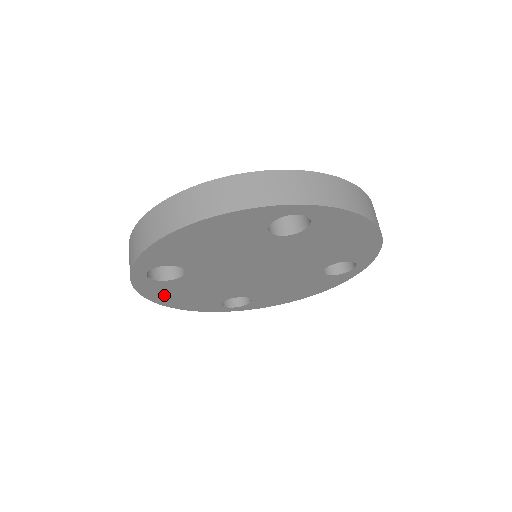
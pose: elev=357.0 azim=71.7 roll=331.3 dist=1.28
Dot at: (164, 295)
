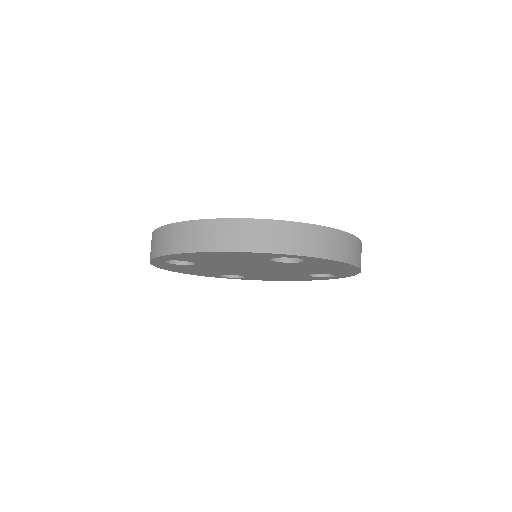
Dot at: (174, 268)
